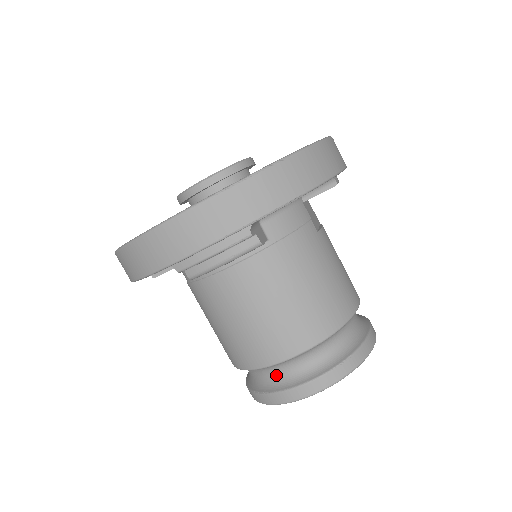
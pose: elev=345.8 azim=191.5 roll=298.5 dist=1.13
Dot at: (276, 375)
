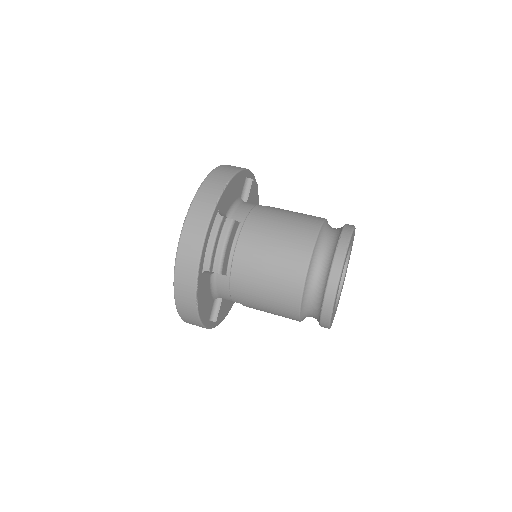
Dot at: (317, 285)
